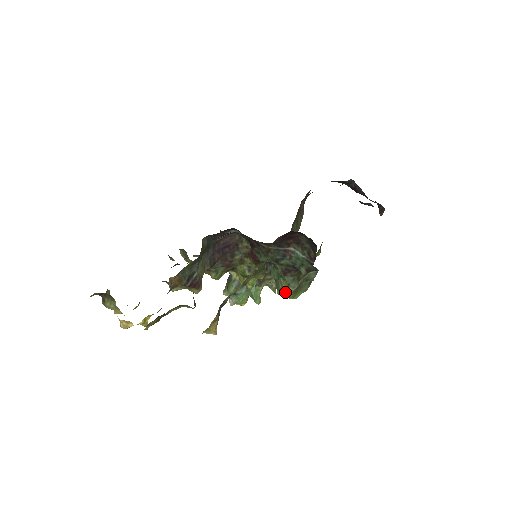
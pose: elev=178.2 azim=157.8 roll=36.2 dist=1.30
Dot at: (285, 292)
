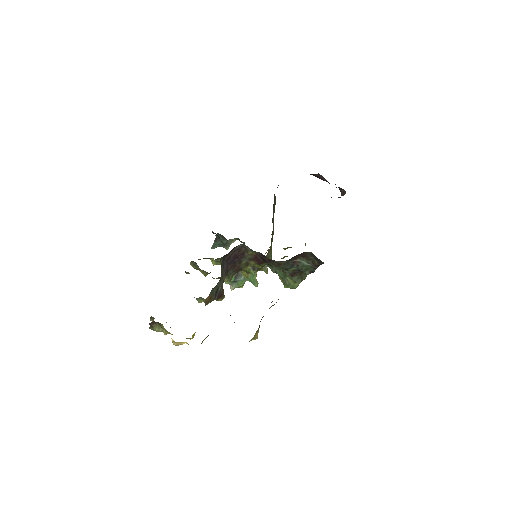
Dot at: (292, 287)
